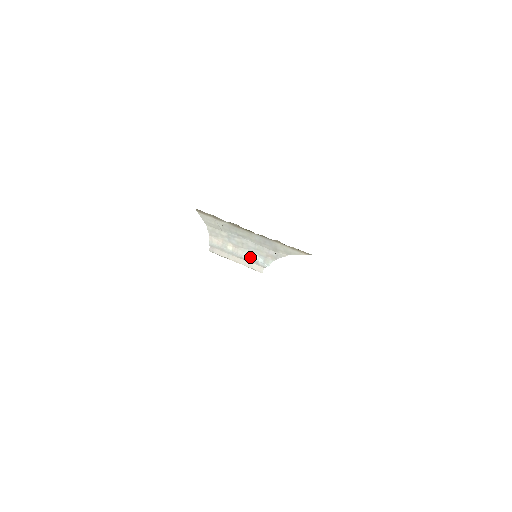
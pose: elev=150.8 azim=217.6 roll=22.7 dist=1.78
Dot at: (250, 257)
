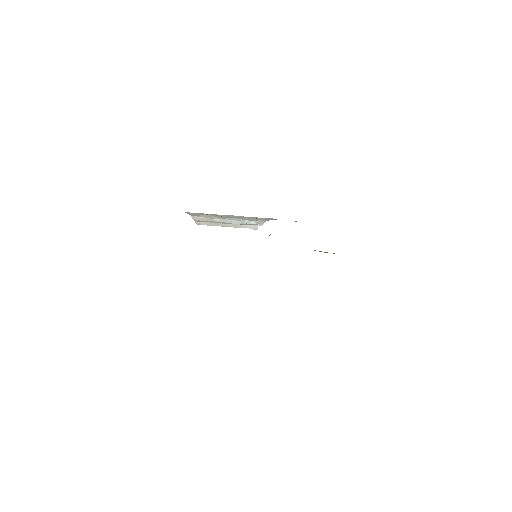
Dot at: (241, 223)
